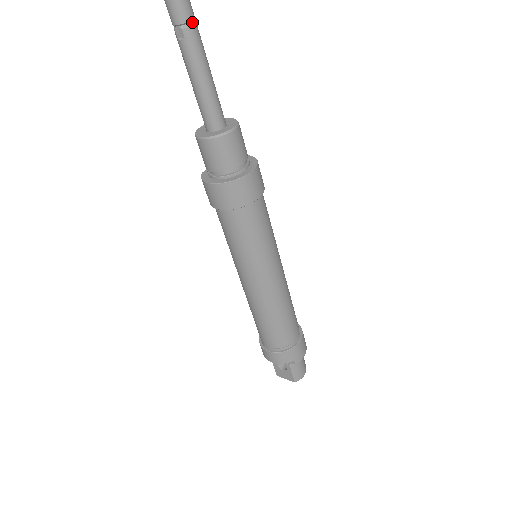
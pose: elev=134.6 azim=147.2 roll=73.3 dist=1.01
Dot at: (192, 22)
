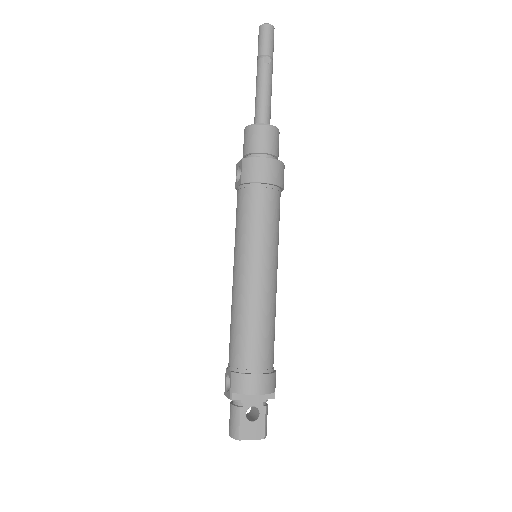
Dot at: (272, 61)
